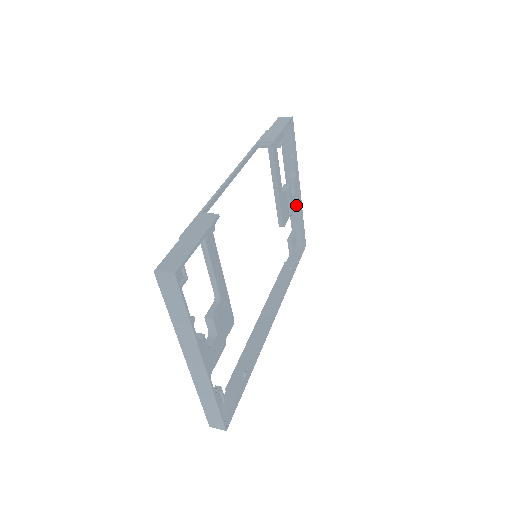
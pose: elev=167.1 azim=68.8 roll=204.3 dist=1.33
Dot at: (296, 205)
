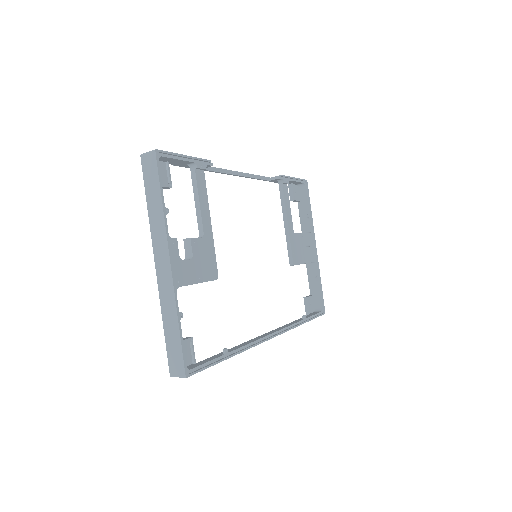
Dot at: (311, 260)
